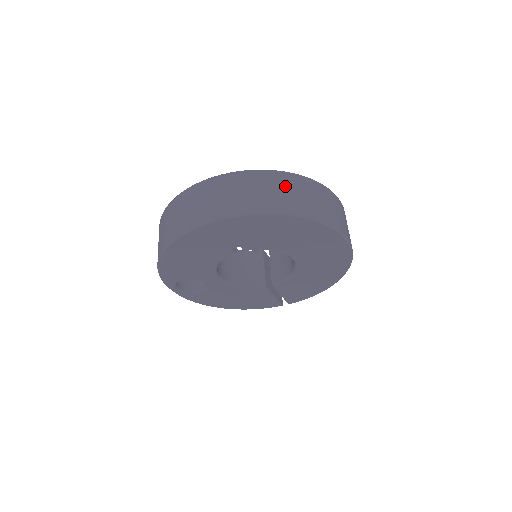
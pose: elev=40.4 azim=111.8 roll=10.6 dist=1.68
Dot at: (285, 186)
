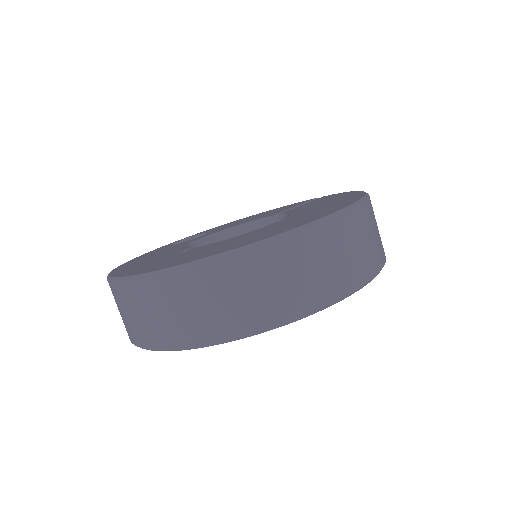
Dot at: (203, 294)
